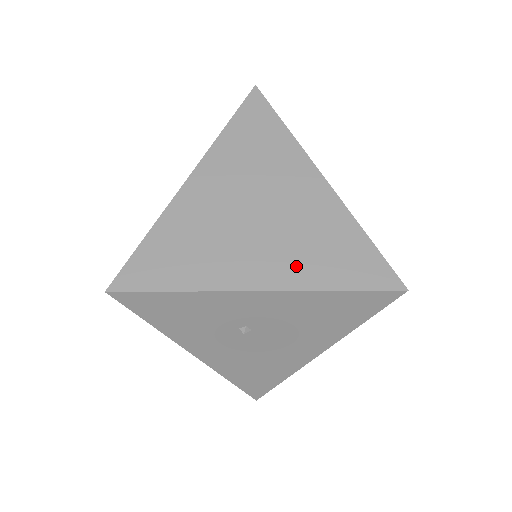
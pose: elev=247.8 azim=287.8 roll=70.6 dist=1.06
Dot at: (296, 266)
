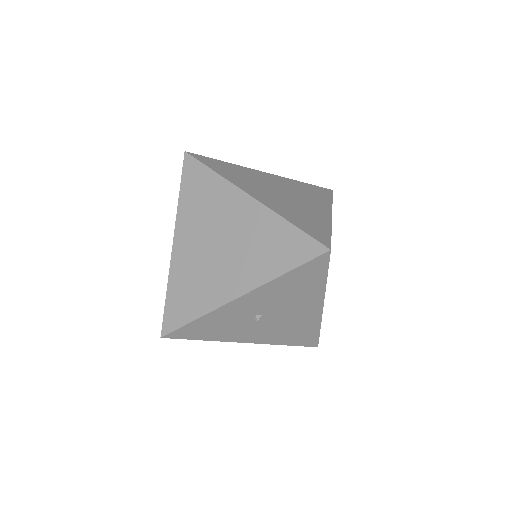
Dot at: (255, 269)
